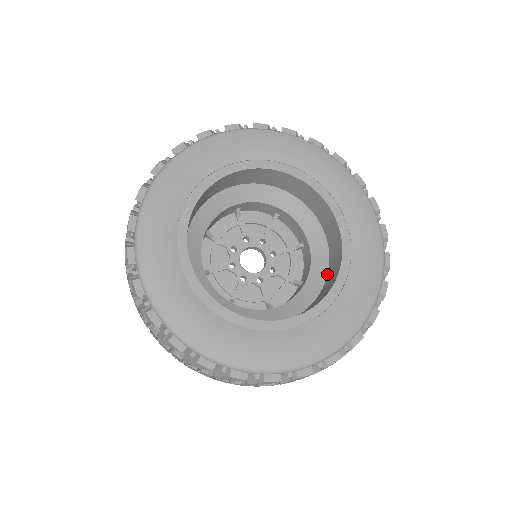
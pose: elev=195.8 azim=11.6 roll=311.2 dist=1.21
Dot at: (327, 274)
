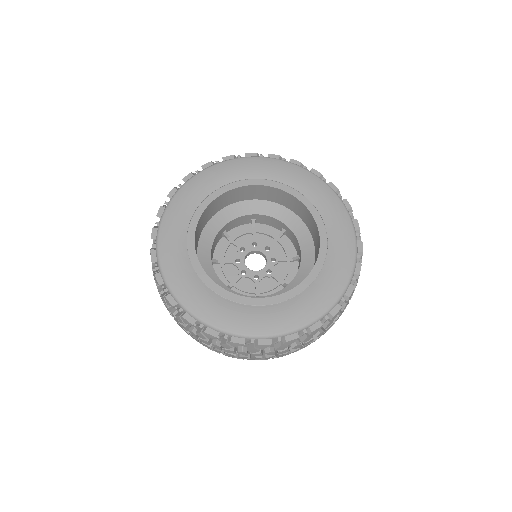
Dot at: (312, 239)
